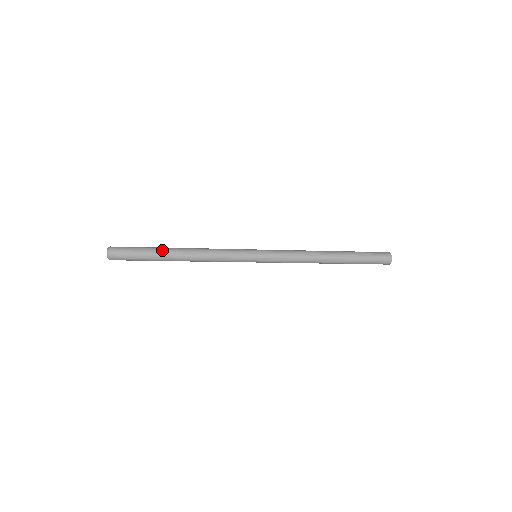
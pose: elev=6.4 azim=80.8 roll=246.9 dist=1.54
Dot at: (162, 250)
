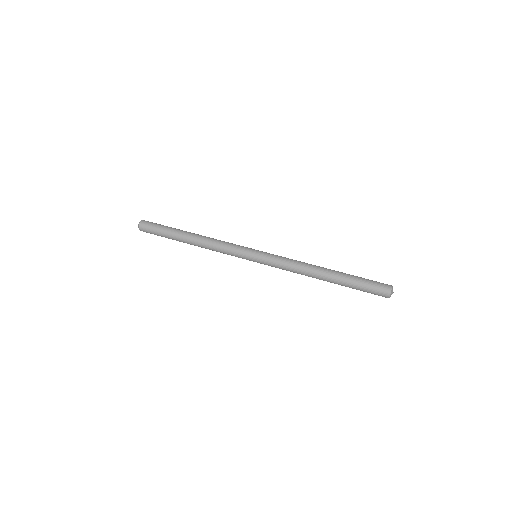
Dot at: (177, 238)
